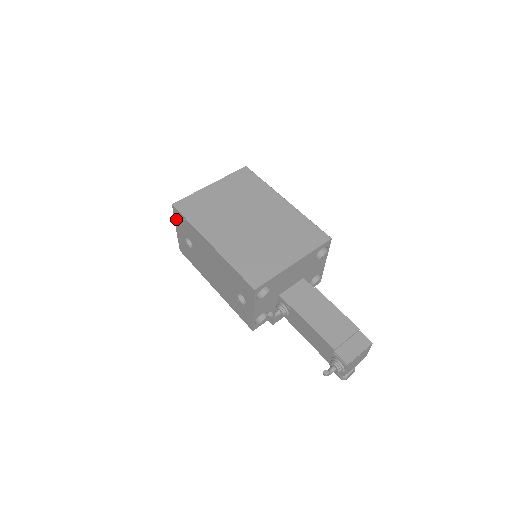
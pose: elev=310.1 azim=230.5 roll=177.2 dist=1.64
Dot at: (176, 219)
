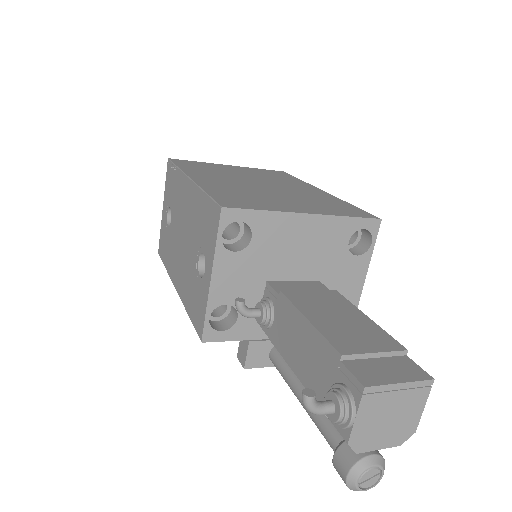
Dot at: (166, 184)
